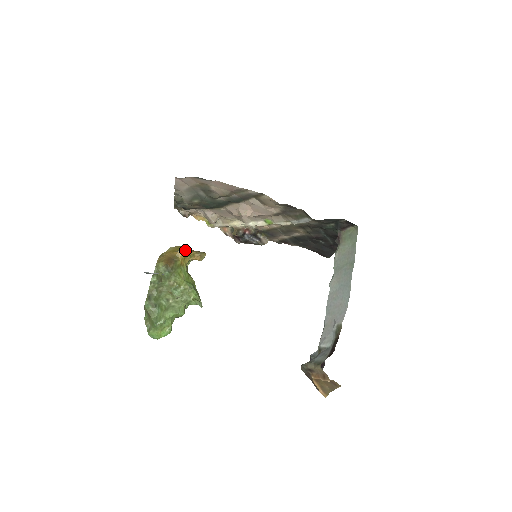
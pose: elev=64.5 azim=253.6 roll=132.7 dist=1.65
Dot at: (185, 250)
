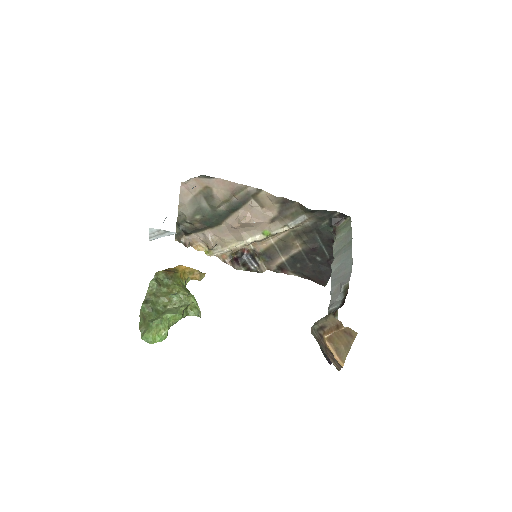
Dot at: (185, 267)
